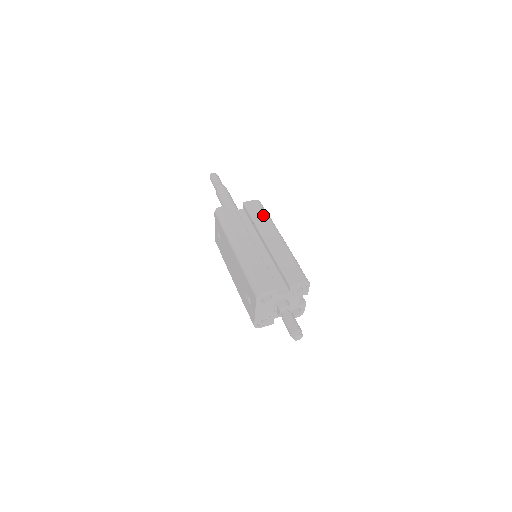
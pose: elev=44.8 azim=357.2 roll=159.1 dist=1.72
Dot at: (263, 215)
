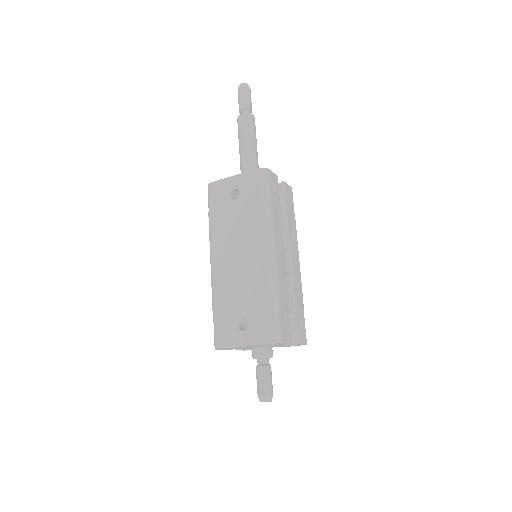
Dot at: (294, 218)
